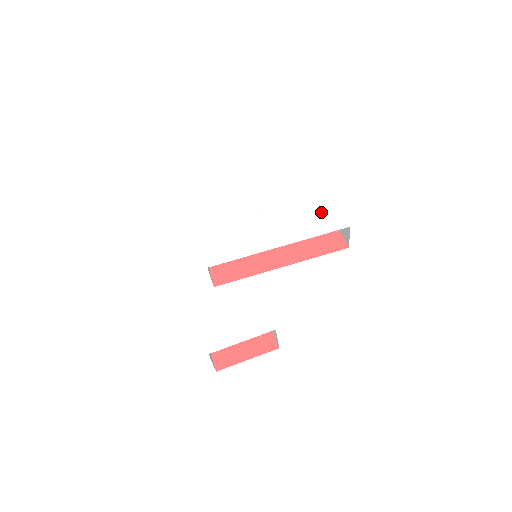
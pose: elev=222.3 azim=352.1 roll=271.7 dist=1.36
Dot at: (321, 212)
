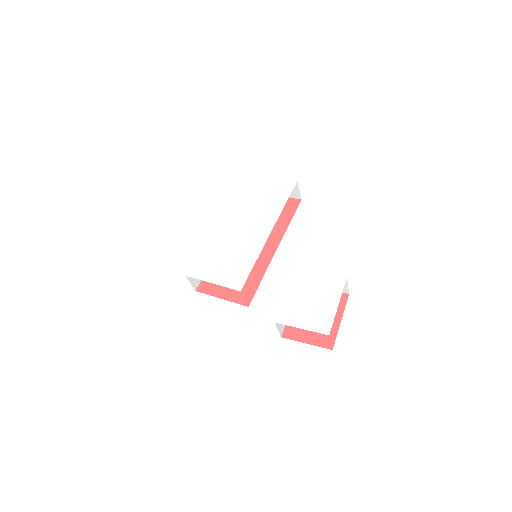
Dot at: (265, 189)
